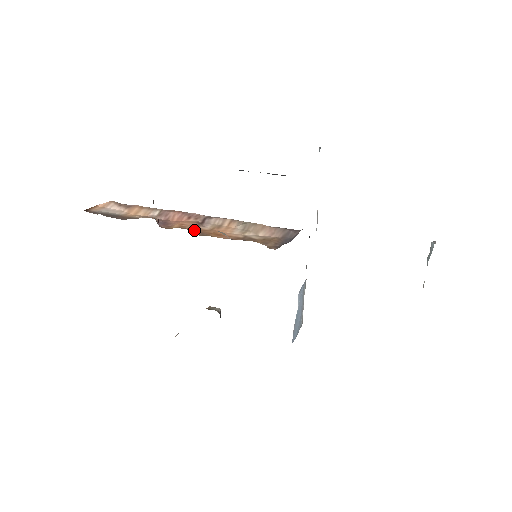
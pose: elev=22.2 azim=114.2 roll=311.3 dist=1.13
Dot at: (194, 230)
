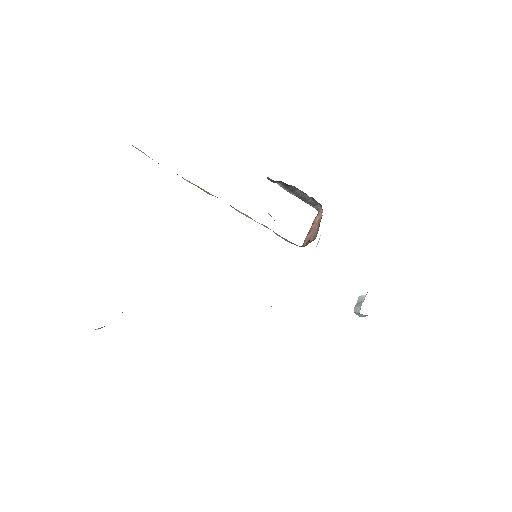
Dot at: occluded
